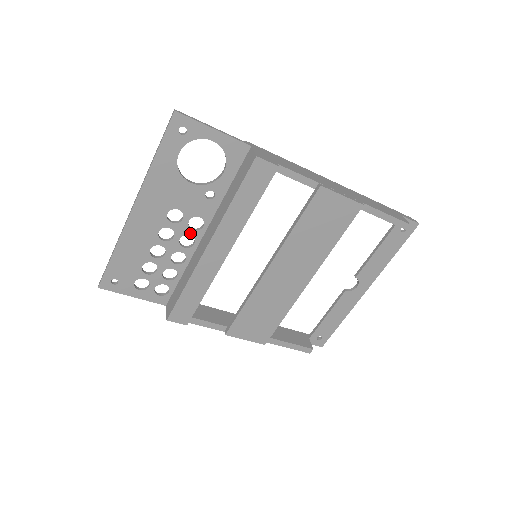
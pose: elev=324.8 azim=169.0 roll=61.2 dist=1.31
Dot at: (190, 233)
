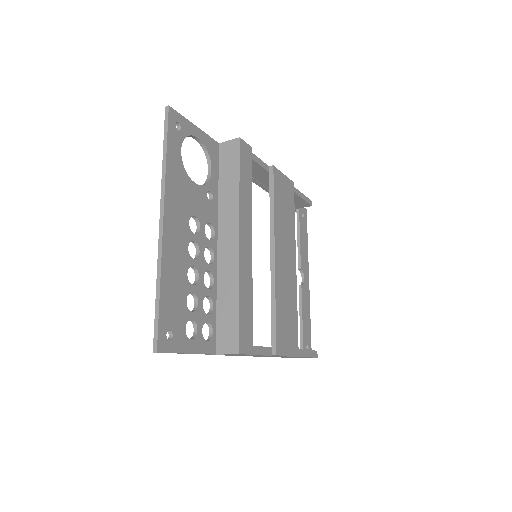
Dot at: (208, 244)
